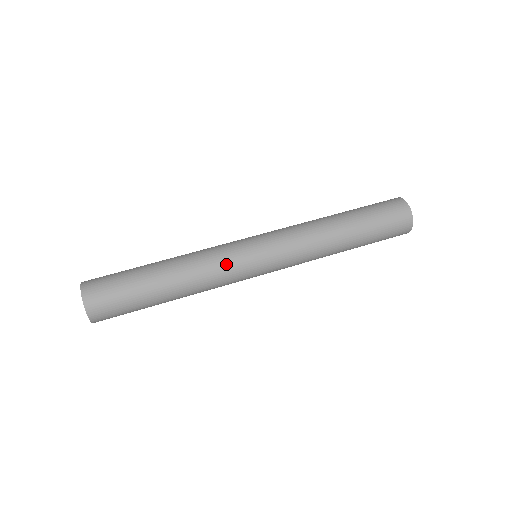
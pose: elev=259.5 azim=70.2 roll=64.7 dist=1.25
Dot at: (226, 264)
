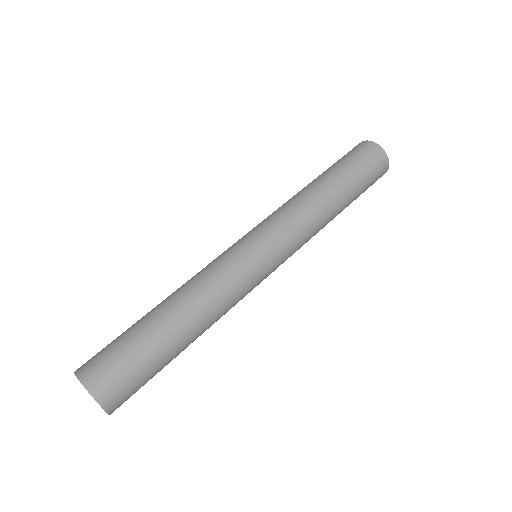
Dot at: (214, 261)
